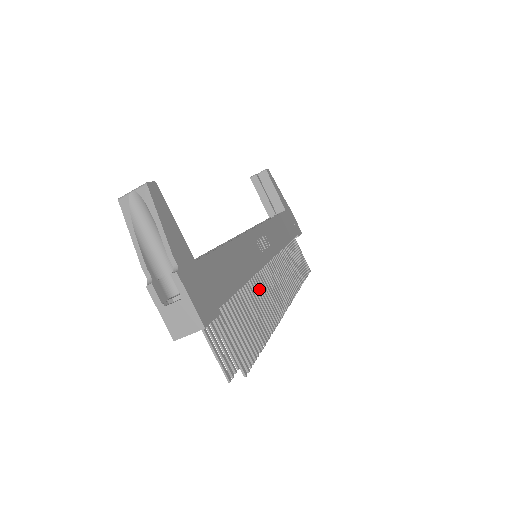
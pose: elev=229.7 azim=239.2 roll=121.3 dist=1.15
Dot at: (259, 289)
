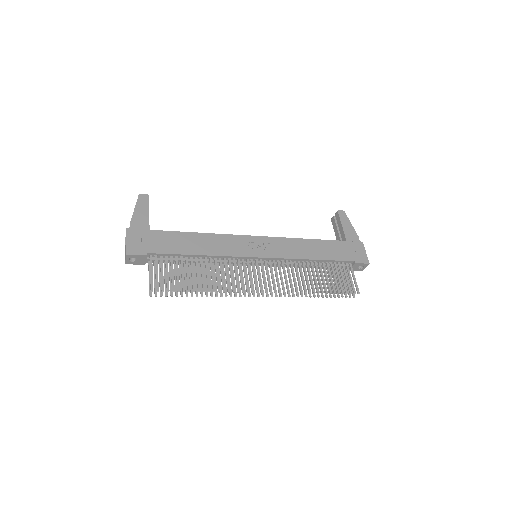
Dot at: (225, 267)
